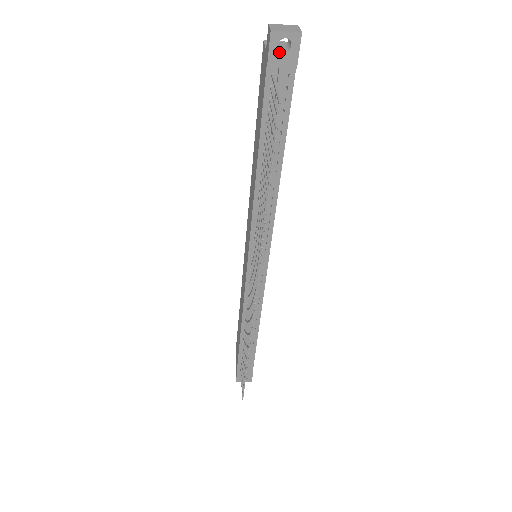
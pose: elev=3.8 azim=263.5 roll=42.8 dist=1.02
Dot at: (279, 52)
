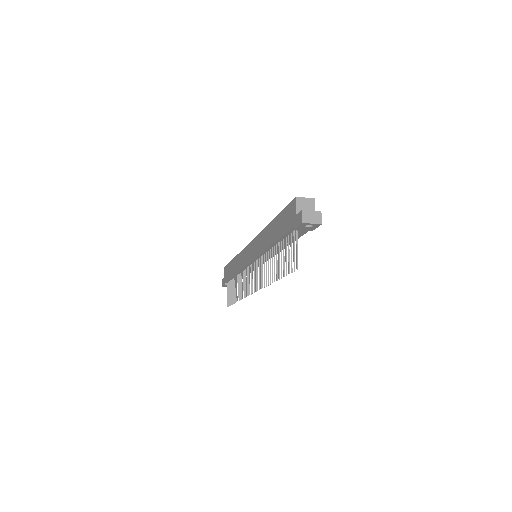
Dot at: (304, 227)
